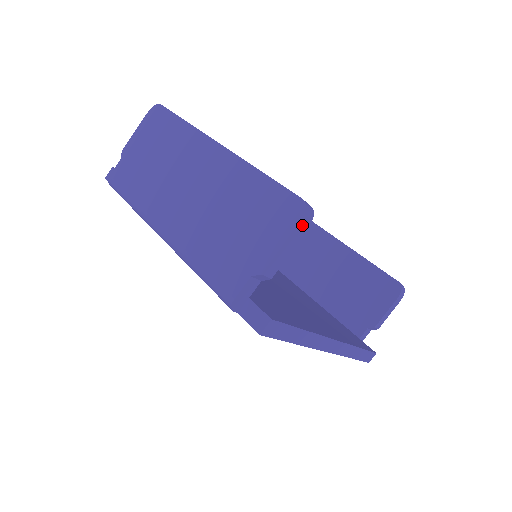
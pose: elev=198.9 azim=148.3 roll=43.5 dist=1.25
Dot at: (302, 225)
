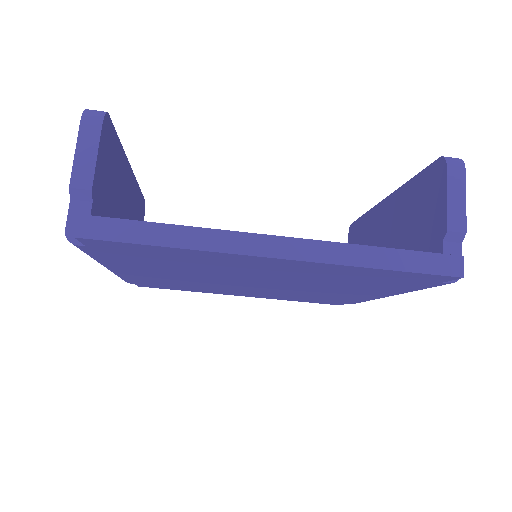
Dot at: (88, 125)
